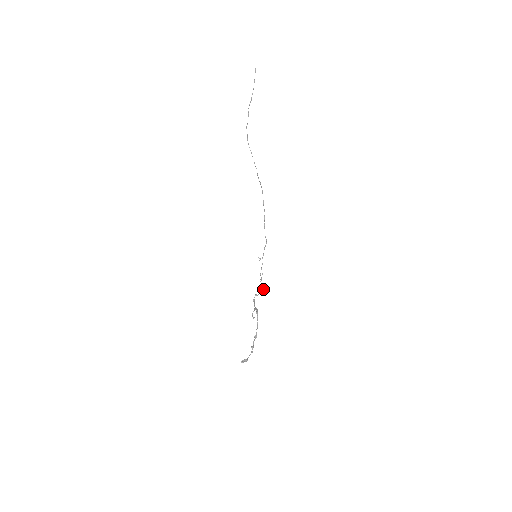
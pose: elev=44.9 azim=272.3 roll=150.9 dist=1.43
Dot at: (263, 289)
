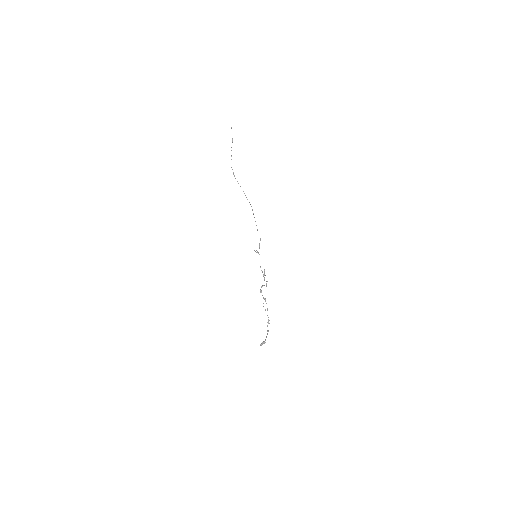
Dot at: (267, 281)
